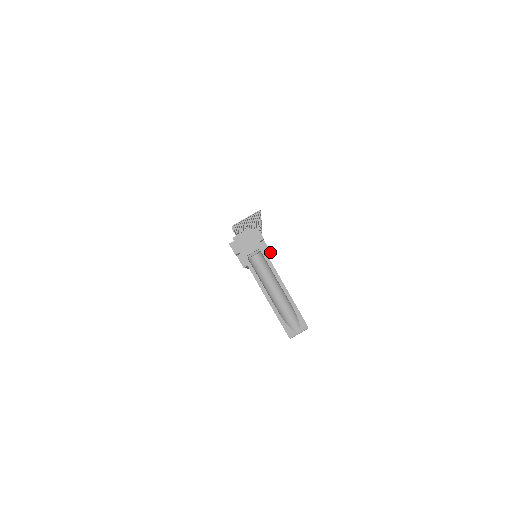
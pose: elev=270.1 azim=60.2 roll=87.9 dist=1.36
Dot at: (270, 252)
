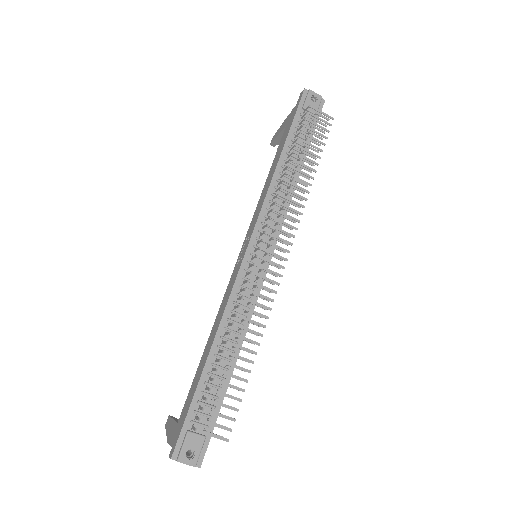
Dot at: occluded
